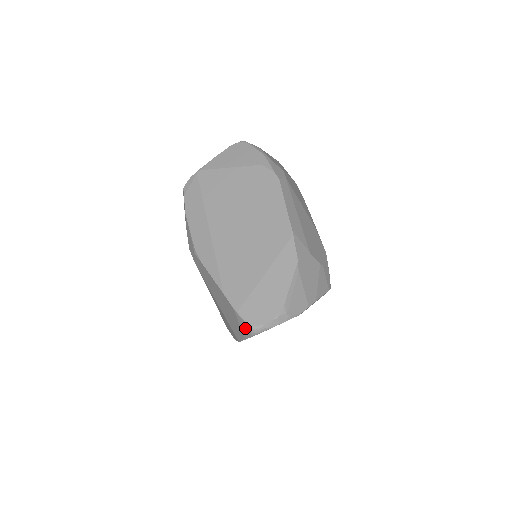
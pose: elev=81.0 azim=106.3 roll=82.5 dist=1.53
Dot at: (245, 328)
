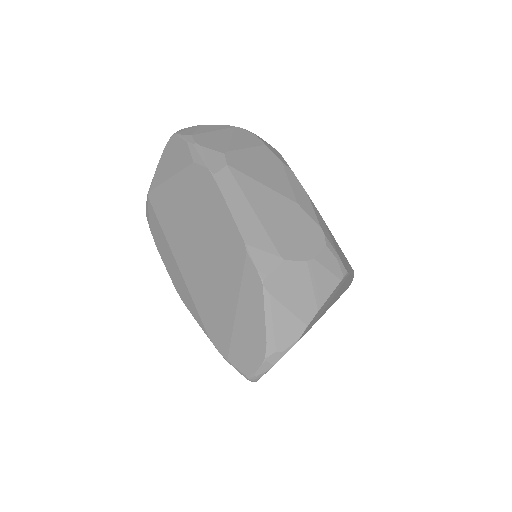
Dot at: occluded
